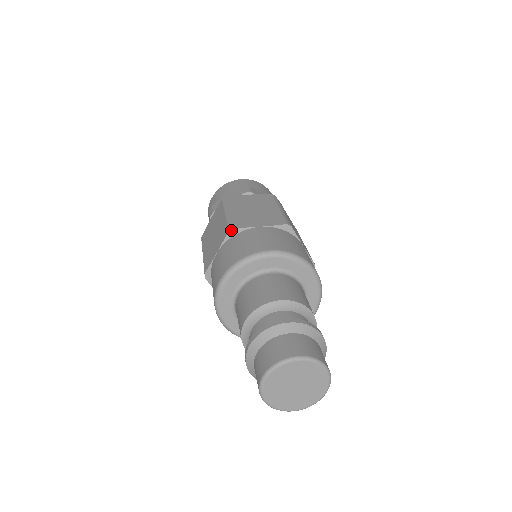
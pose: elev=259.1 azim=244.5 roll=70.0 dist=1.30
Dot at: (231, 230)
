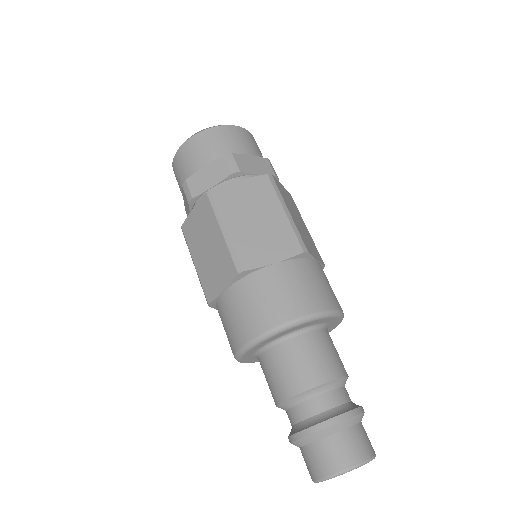
Dot at: (241, 273)
